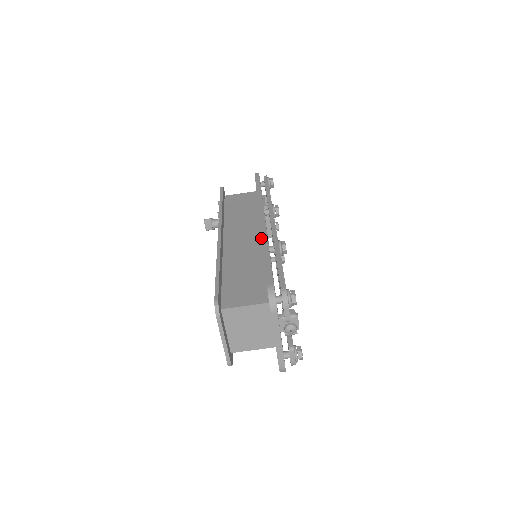
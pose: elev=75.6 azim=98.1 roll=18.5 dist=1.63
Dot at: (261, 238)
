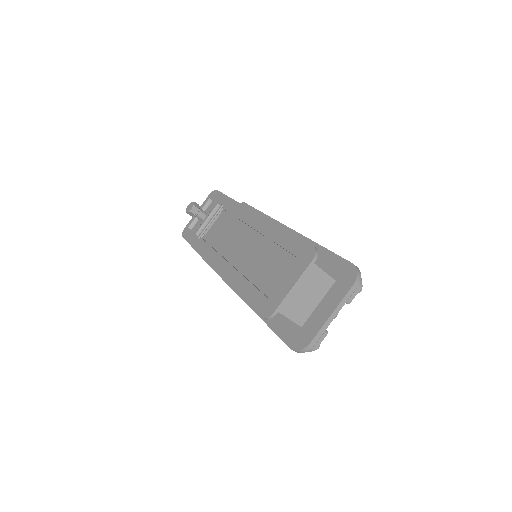
Dot at: occluded
